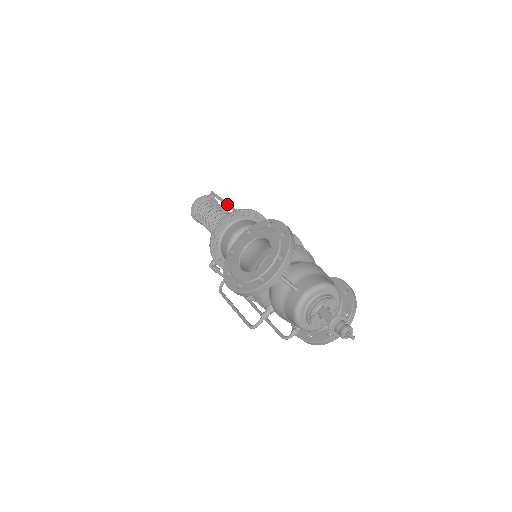
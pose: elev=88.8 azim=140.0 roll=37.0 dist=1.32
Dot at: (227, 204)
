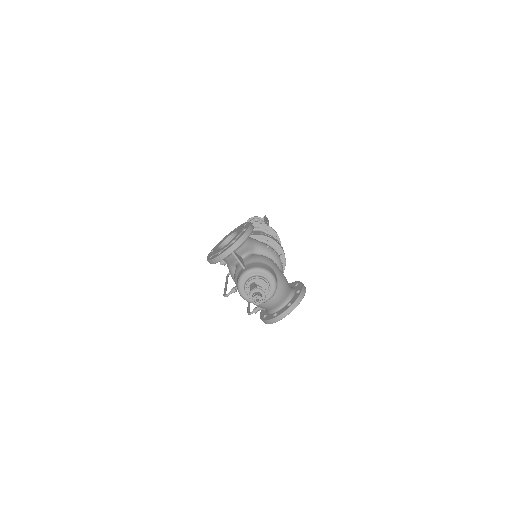
Dot at: (265, 223)
